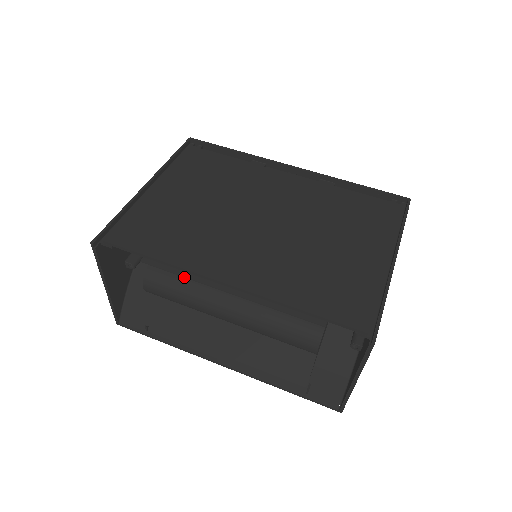
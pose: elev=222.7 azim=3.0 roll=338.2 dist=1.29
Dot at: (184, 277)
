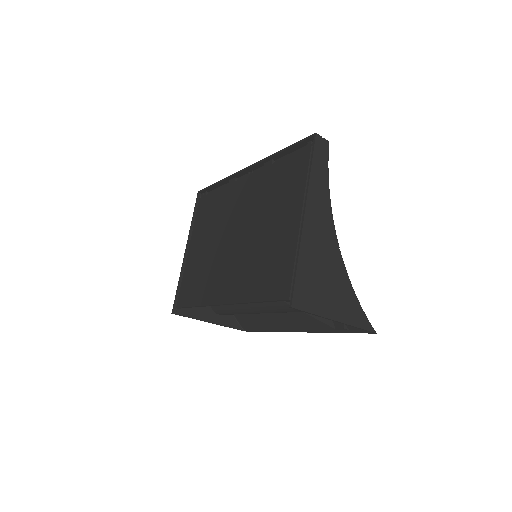
Dot at: occluded
